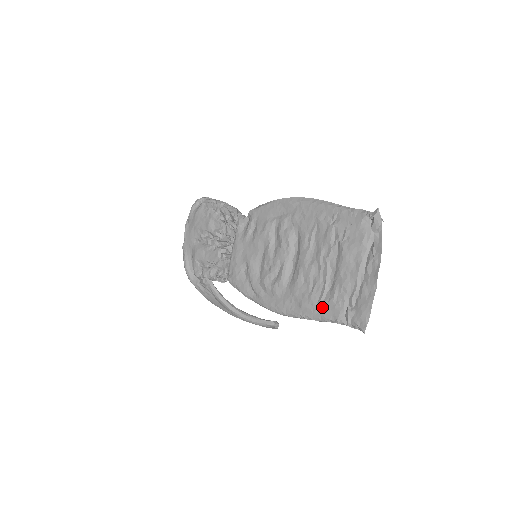
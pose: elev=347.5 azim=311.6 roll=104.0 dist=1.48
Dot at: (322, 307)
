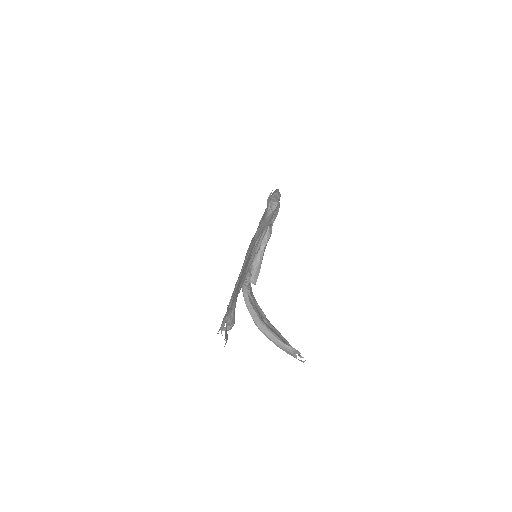
Dot at: occluded
